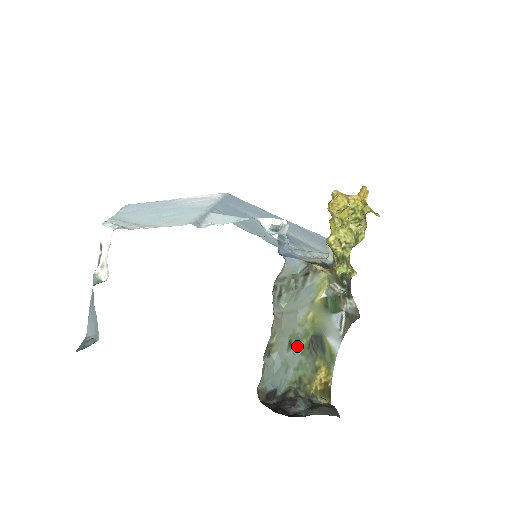
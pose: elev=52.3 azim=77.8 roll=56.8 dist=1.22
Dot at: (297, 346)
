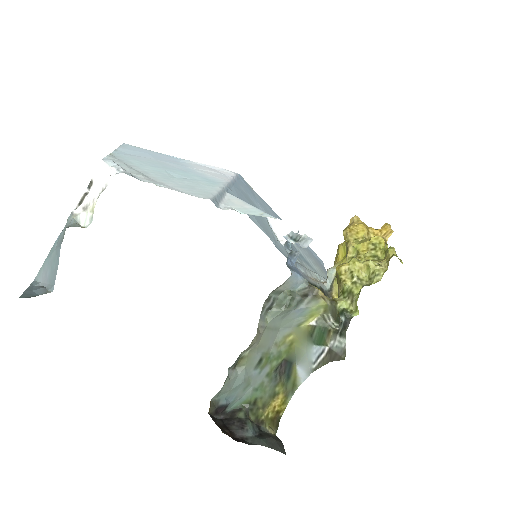
Dot at: (266, 366)
